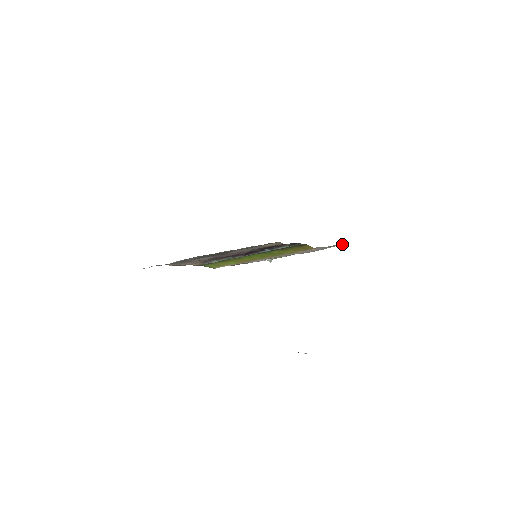
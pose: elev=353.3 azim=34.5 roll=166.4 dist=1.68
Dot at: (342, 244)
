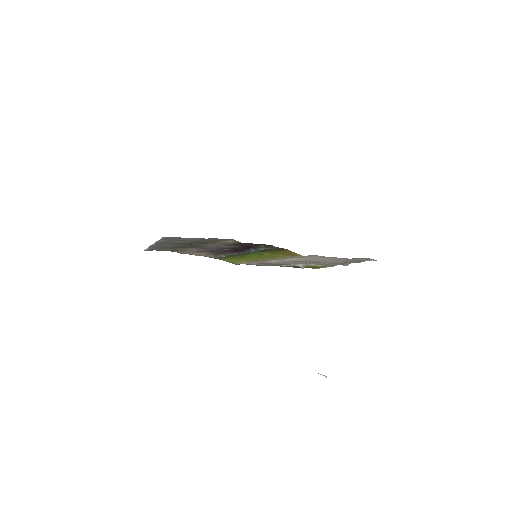
Dot at: (368, 259)
